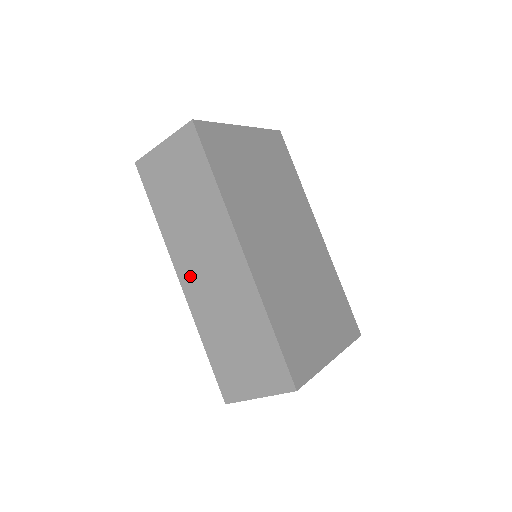
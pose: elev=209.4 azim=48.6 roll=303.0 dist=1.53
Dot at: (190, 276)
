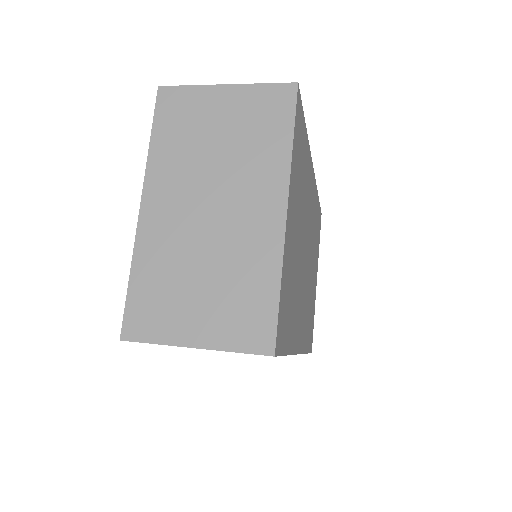
Dot at: occluded
